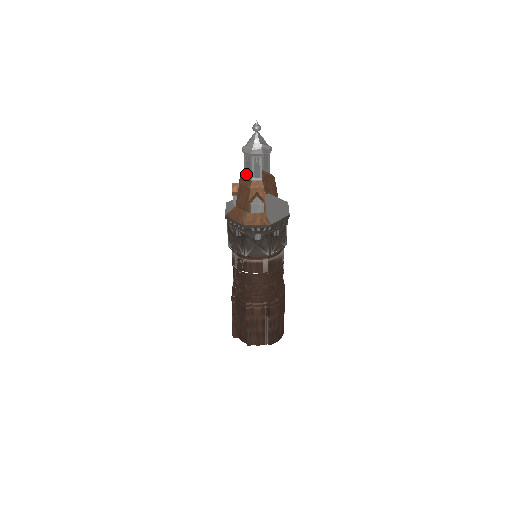
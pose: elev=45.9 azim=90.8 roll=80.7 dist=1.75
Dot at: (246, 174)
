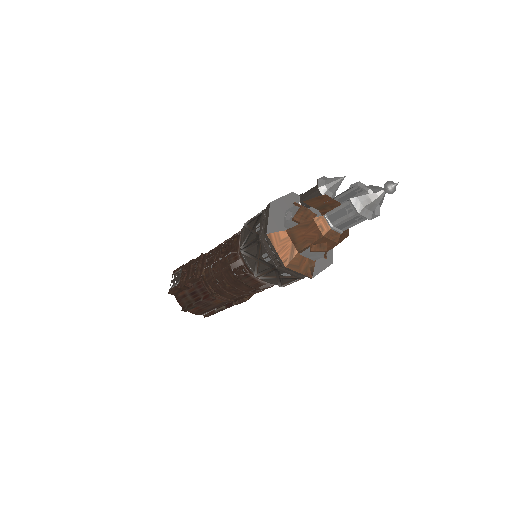
Dot at: (329, 215)
